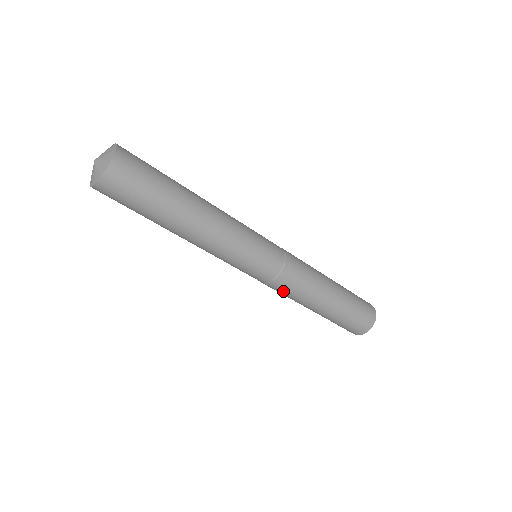
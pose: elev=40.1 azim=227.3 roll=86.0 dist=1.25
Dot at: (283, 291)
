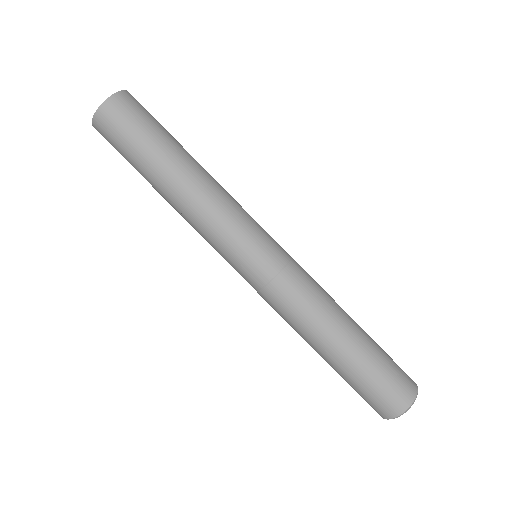
Dot at: (287, 302)
